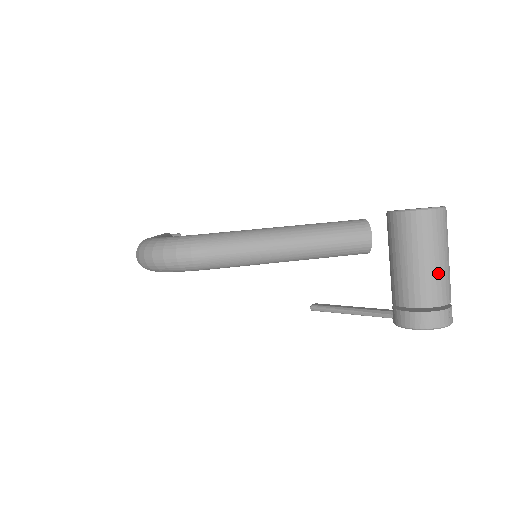
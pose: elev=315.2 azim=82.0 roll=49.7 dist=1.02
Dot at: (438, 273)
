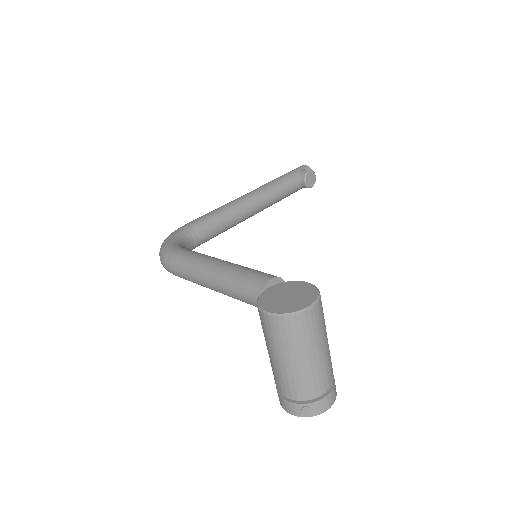
Dot at: (283, 372)
